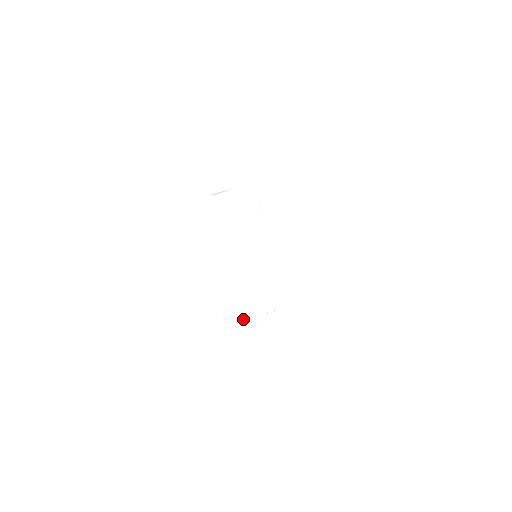
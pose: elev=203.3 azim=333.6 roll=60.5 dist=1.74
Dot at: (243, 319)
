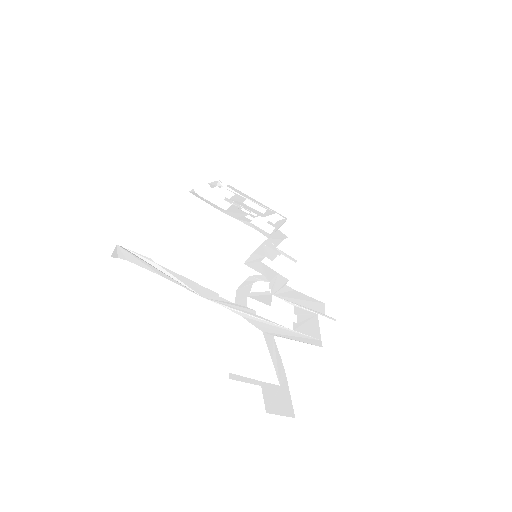
Dot at: (204, 291)
